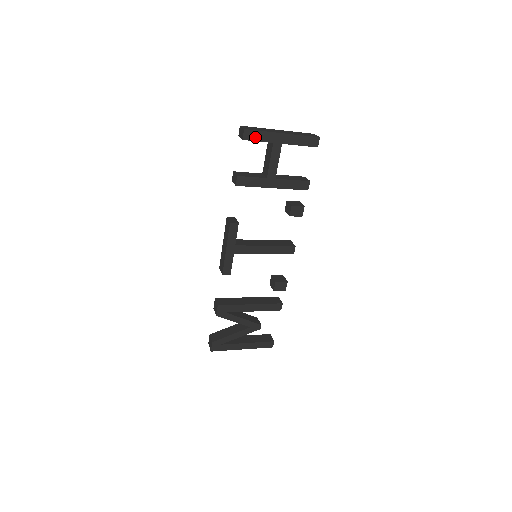
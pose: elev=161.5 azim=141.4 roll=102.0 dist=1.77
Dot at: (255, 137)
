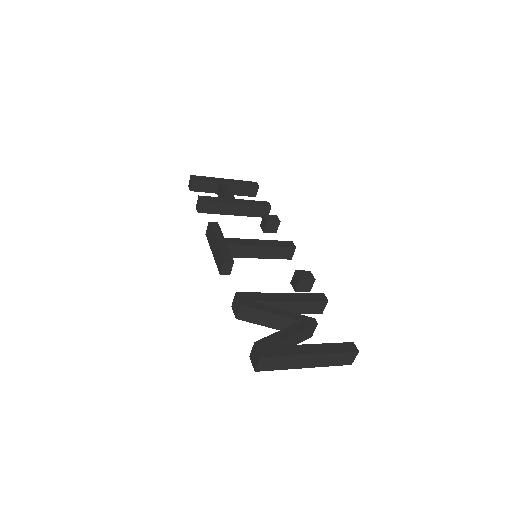
Dot at: (202, 179)
